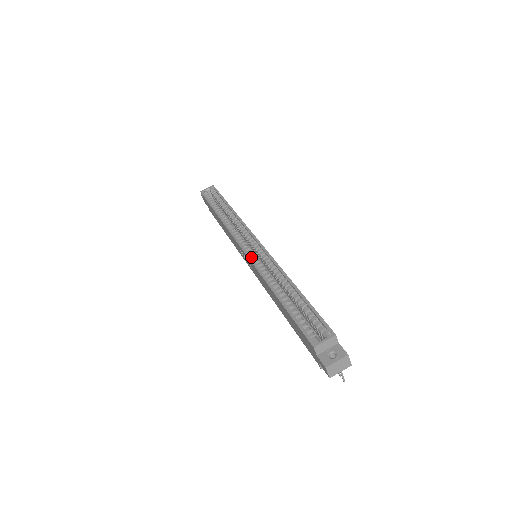
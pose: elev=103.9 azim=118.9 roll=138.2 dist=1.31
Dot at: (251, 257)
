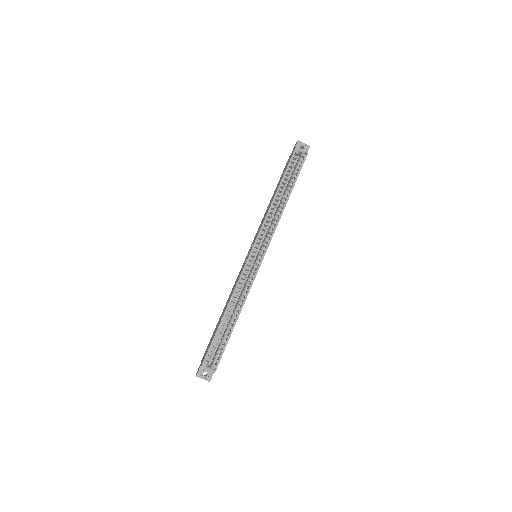
Dot at: occluded
